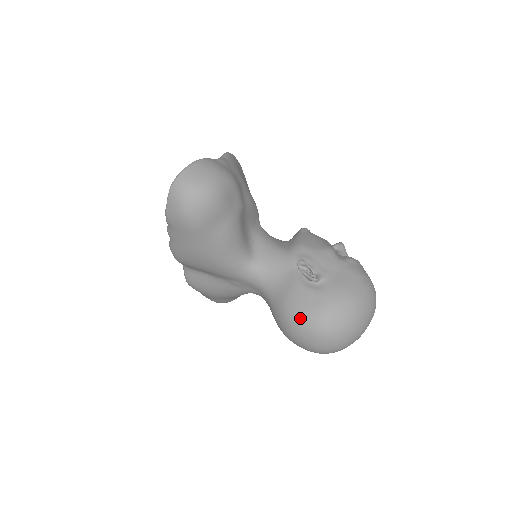
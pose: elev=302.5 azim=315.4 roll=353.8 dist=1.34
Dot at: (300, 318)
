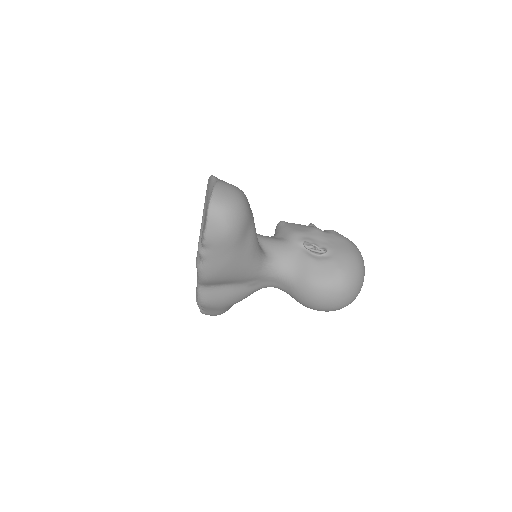
Dot at: (327, 284)
